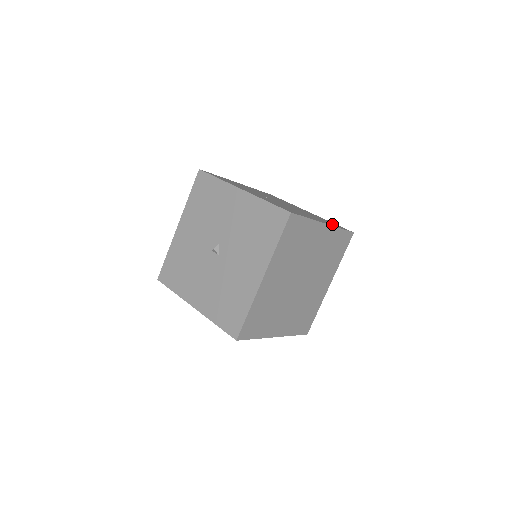
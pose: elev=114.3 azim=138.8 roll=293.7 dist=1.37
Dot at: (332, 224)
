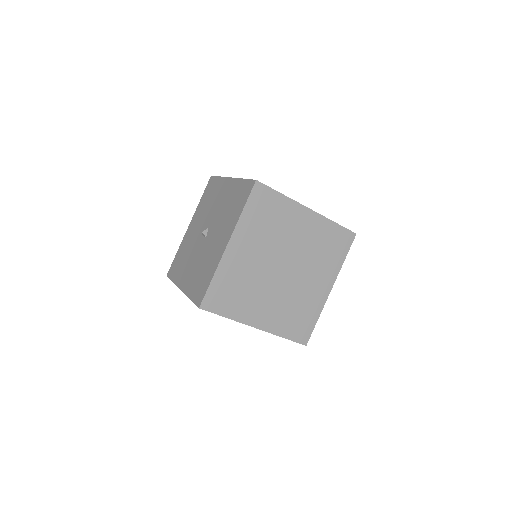
Dot at: occluded
